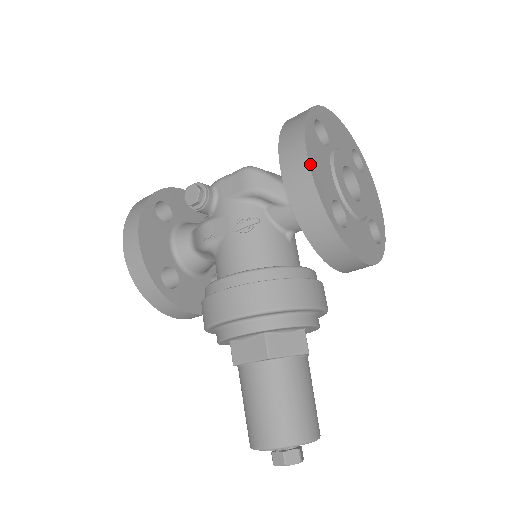
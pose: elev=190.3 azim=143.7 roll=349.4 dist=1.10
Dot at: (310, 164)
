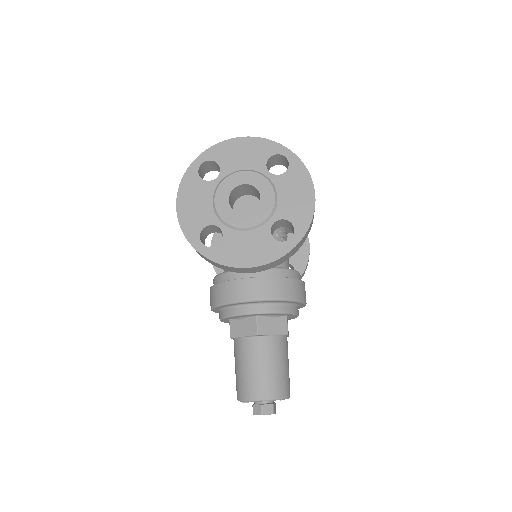
Dot at: (178, 209)
